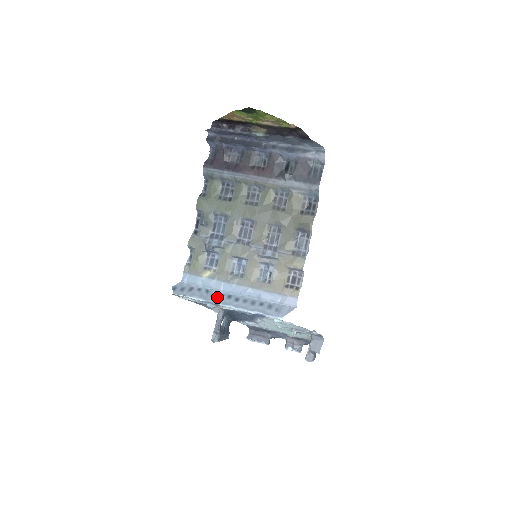
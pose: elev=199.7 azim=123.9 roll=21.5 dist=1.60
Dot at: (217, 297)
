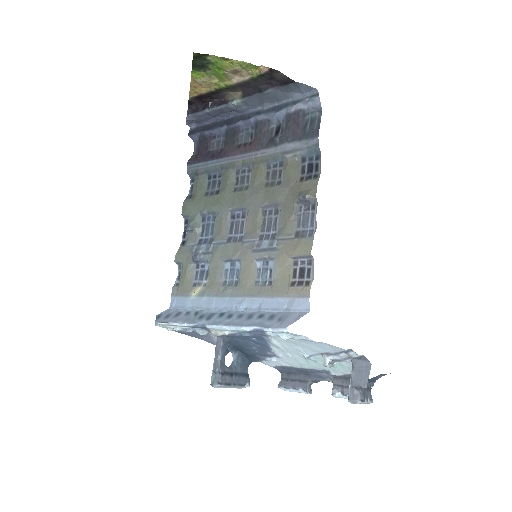
Dot at: (205, 317)
